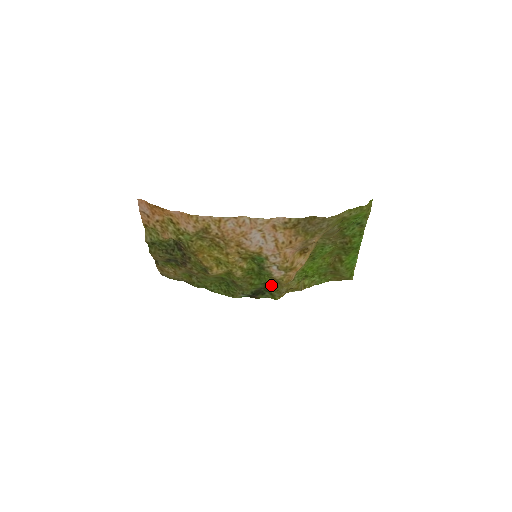
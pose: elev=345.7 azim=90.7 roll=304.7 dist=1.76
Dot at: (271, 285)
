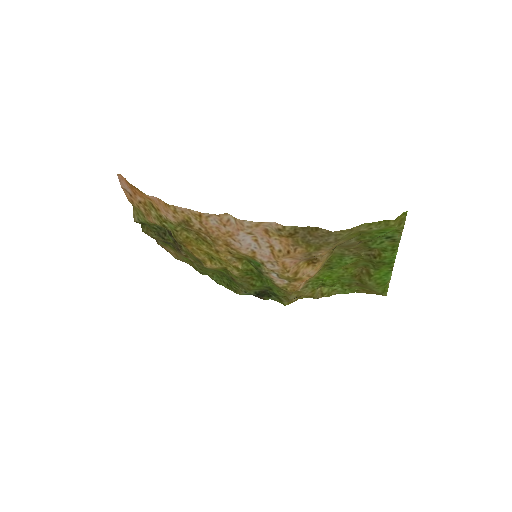
Dot at: (276, 290)
